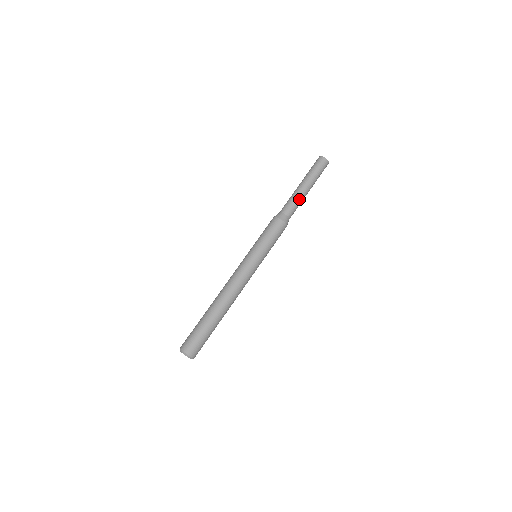
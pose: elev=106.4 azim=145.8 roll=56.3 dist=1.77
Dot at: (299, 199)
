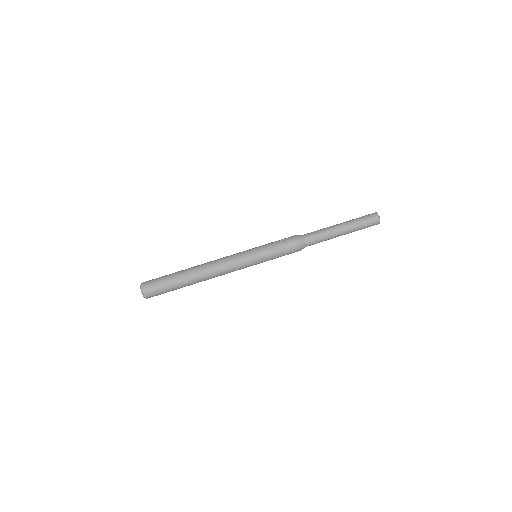
Dot at: occluded
